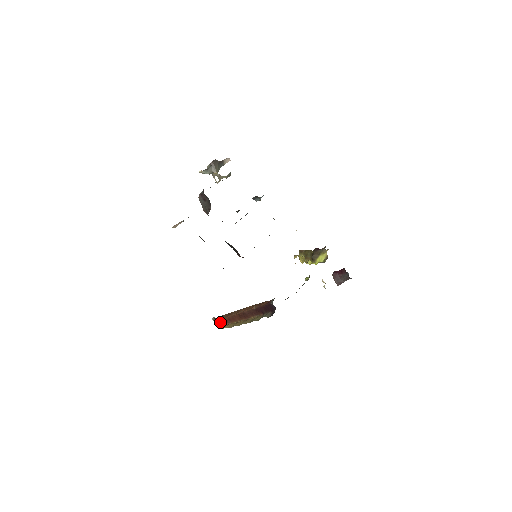
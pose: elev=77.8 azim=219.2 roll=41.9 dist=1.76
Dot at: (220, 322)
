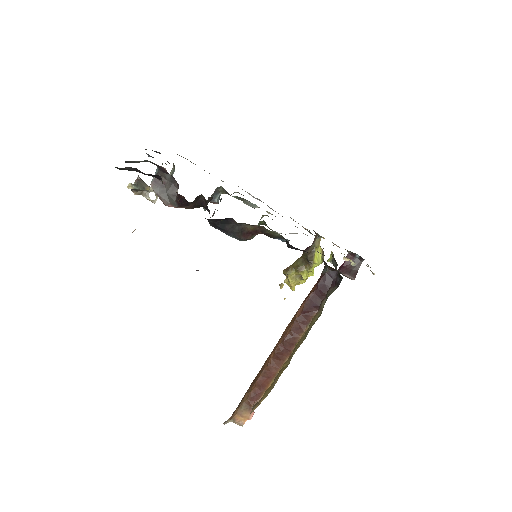
Dot at: (243, 412)
